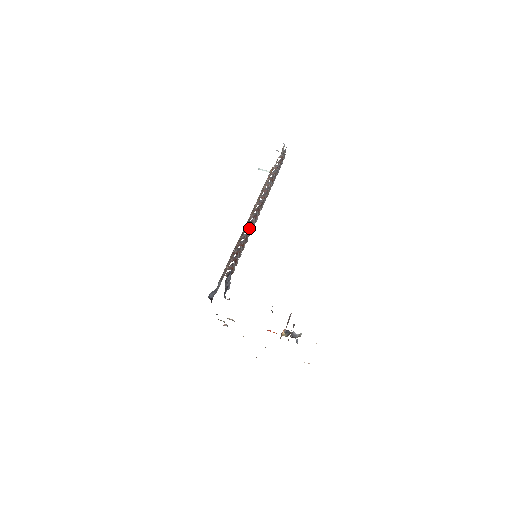
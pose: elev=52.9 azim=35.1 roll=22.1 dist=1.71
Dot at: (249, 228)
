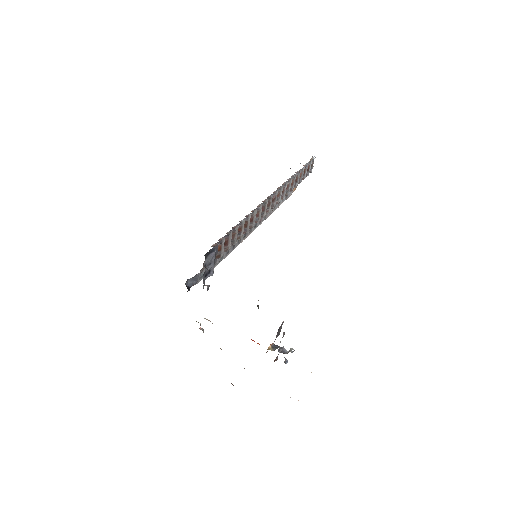
Dot at: (252, 215)
